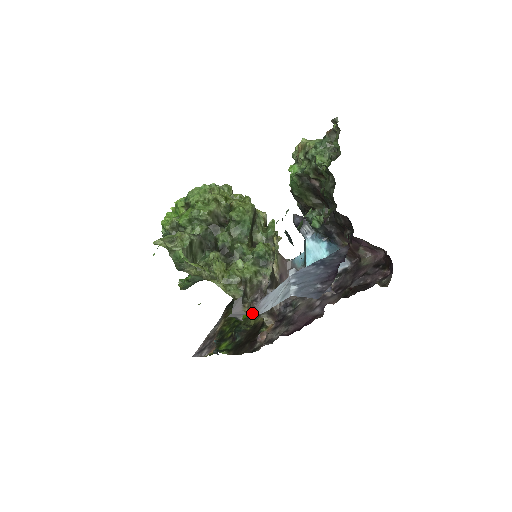
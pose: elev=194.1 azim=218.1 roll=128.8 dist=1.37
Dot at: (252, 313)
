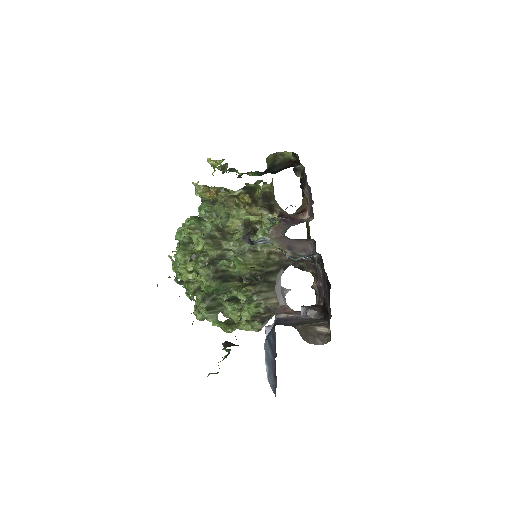
Dot at: occluded
